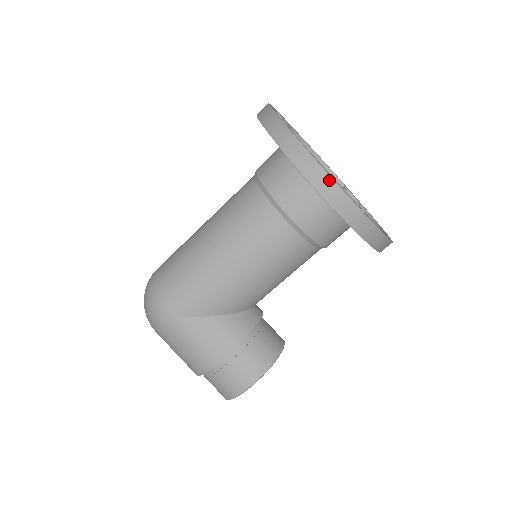
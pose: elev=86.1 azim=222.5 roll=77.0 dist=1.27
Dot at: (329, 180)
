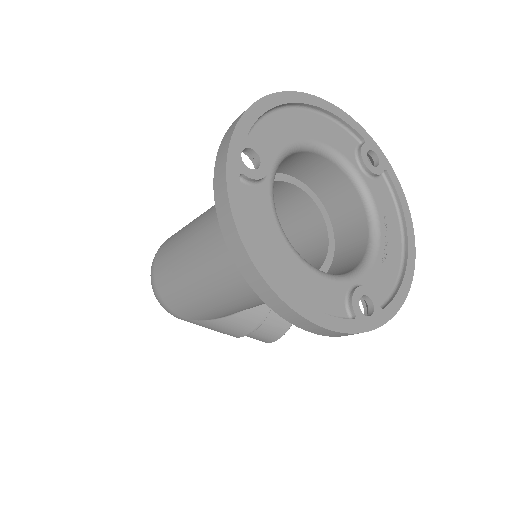
Dot at: (322, 329)
